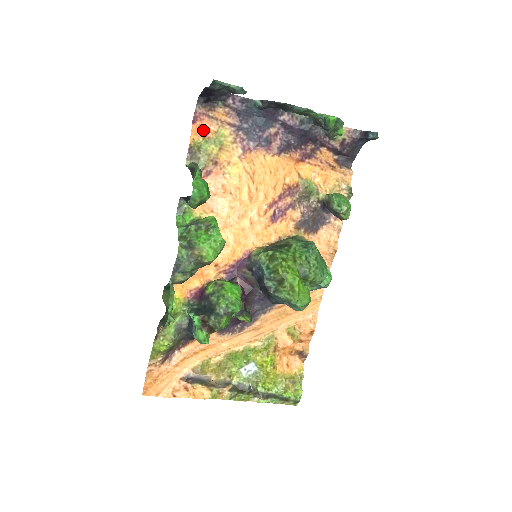
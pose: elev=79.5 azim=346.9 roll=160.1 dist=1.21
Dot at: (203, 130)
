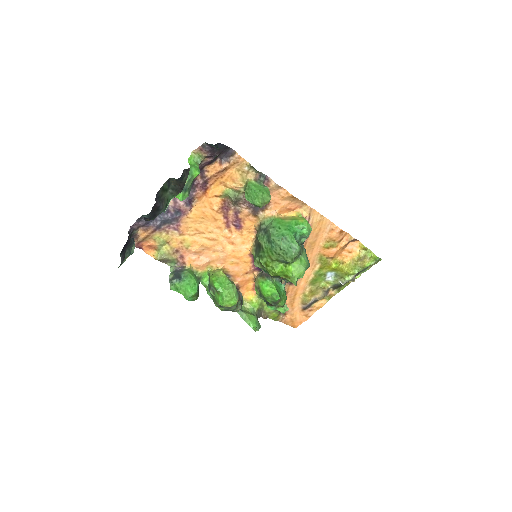
Dot at: (150, 247)
